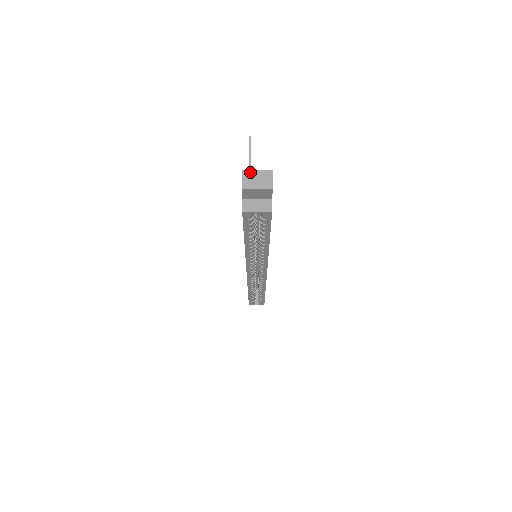
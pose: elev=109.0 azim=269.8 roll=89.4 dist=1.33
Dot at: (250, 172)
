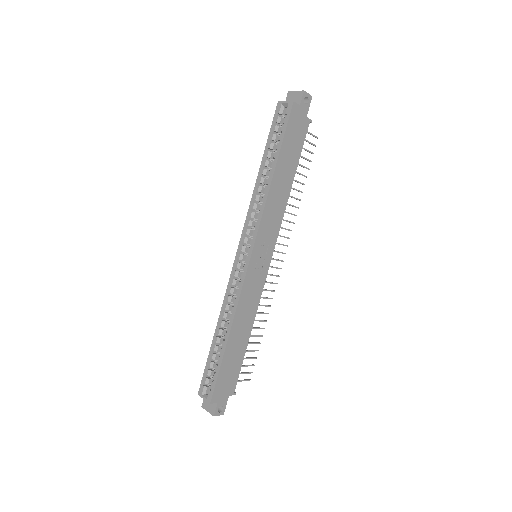
Dot at: occluded
